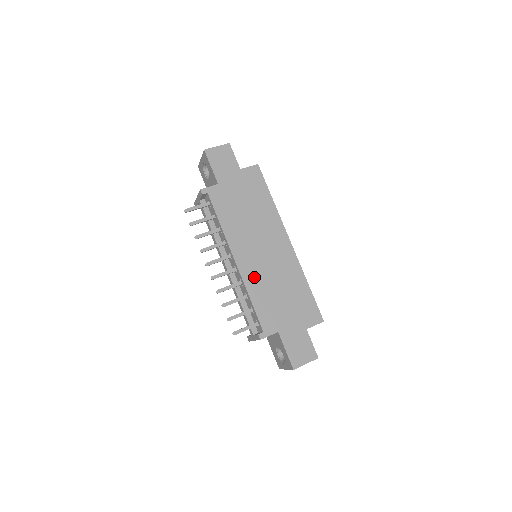
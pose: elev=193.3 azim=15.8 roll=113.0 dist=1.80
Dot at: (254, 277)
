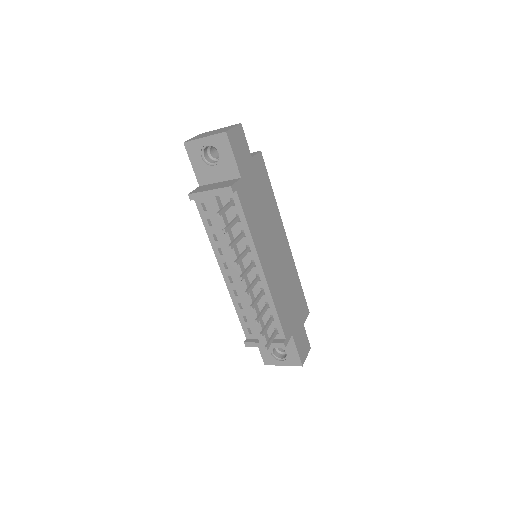
Dot at: (275, 284)
